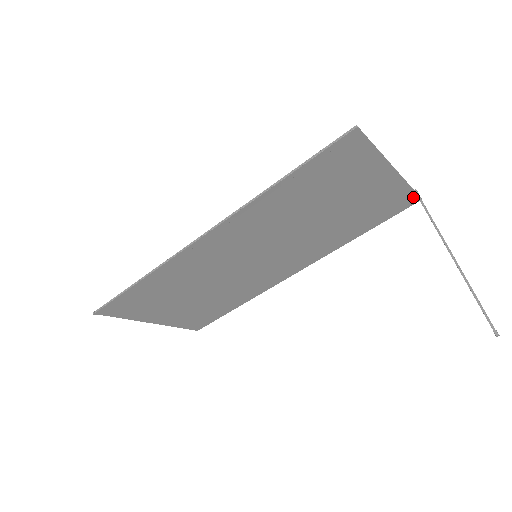
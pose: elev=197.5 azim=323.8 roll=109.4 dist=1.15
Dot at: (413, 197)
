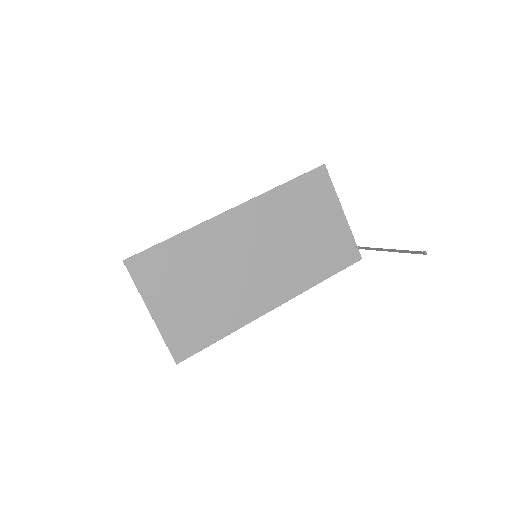
Dot at: (356, 252)
